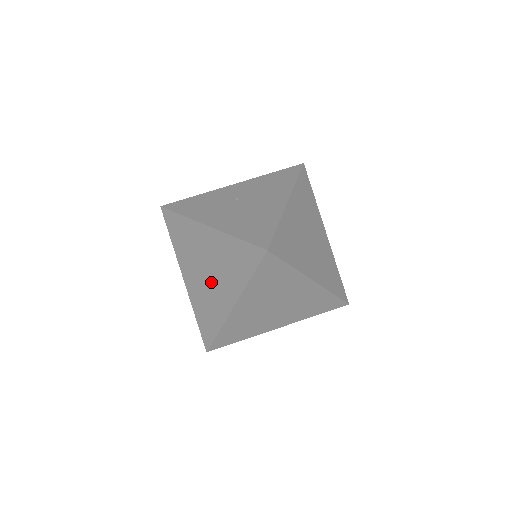
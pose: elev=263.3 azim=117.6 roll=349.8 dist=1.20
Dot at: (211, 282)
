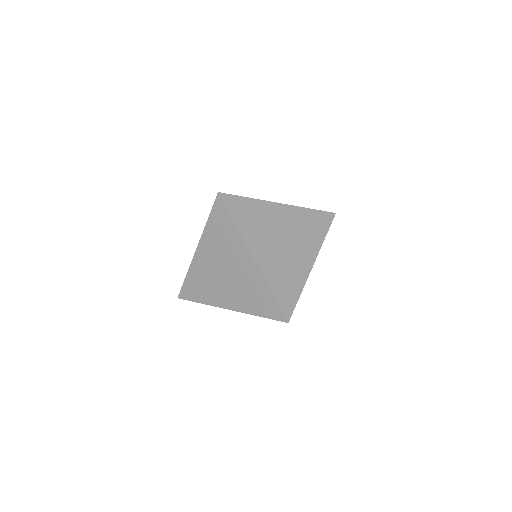
Dot at: (233, 273)
